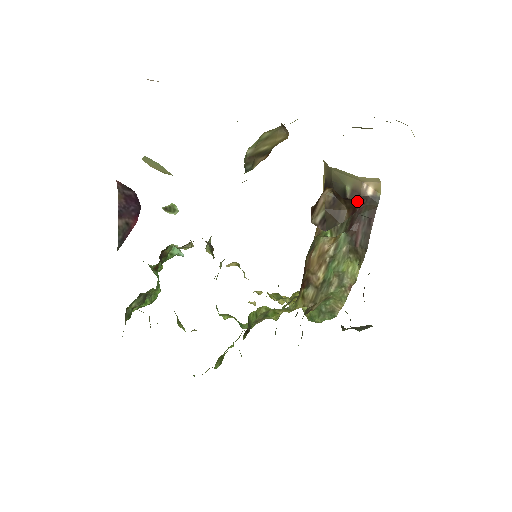
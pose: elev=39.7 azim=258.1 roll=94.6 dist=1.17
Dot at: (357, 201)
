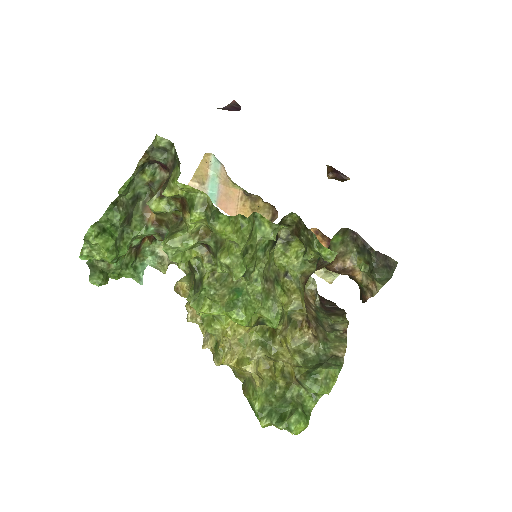
Dot at: occluded
